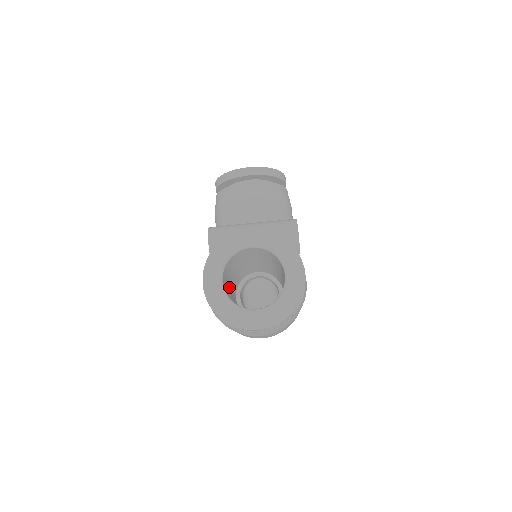
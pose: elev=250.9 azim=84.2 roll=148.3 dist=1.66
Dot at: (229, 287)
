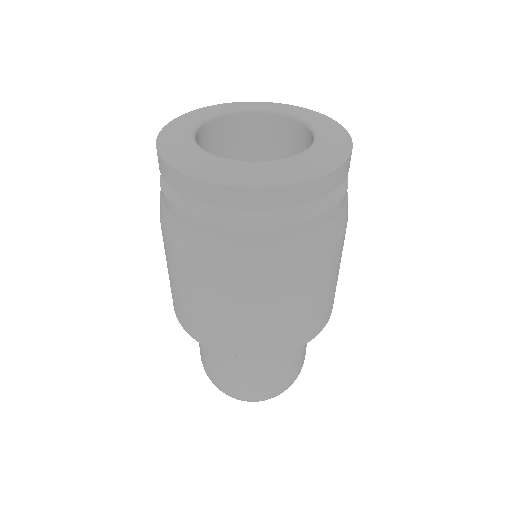
Dot at: occluded
